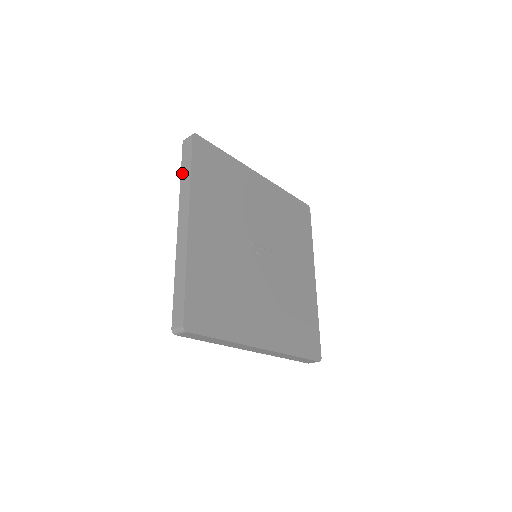
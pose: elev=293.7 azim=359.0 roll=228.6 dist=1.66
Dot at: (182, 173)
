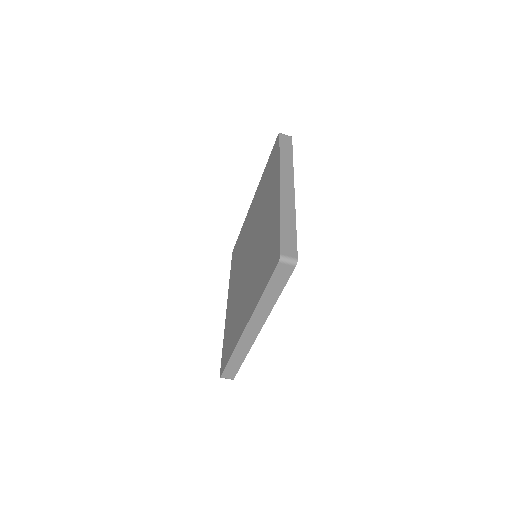
Dot at: (282, 152)
